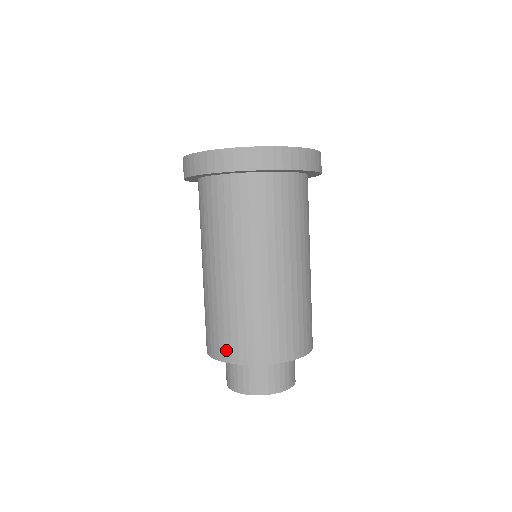
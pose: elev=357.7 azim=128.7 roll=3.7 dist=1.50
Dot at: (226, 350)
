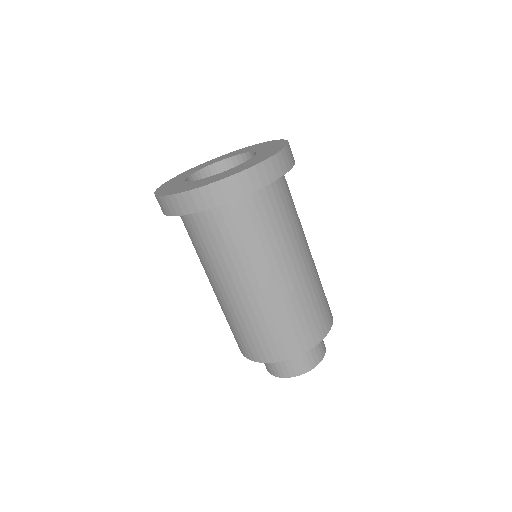
Dot at: (238, 344)
